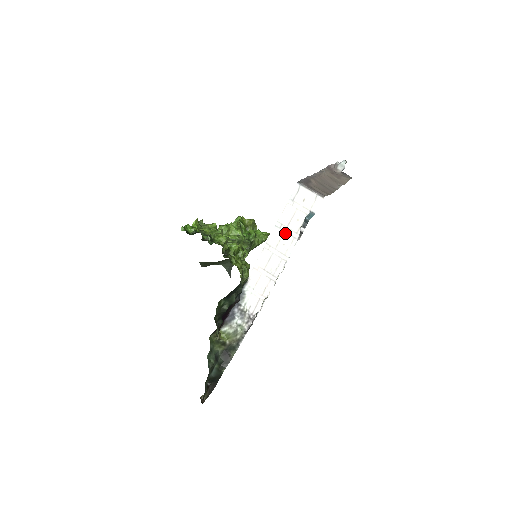
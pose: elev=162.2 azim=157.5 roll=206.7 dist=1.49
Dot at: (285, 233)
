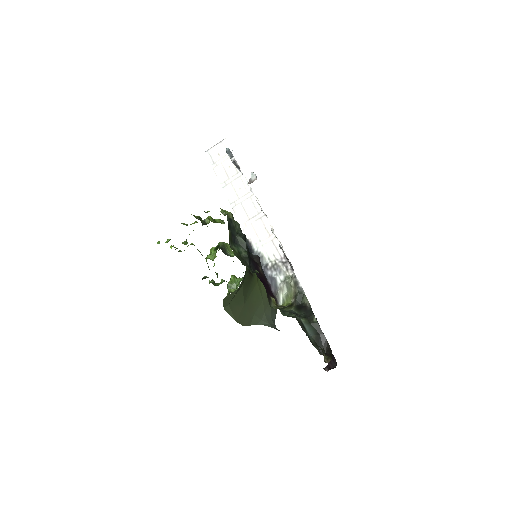
Dot at: (232, 183)
